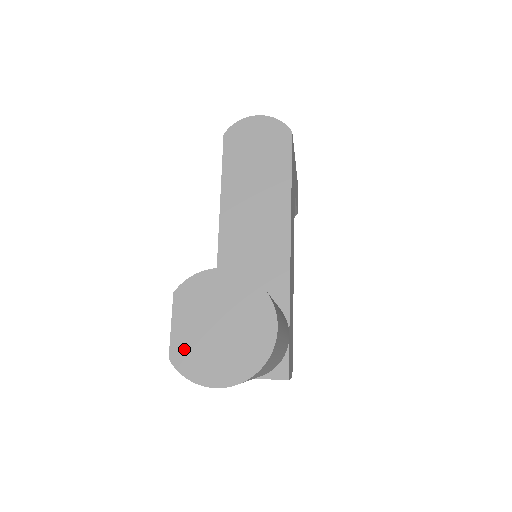
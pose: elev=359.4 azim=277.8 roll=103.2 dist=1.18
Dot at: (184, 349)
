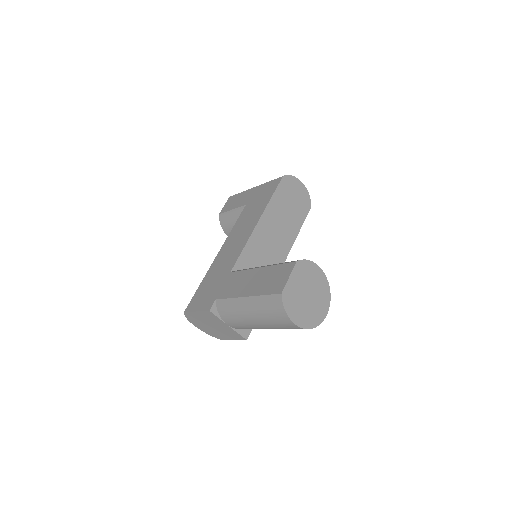
Dot at: (290, 294)
